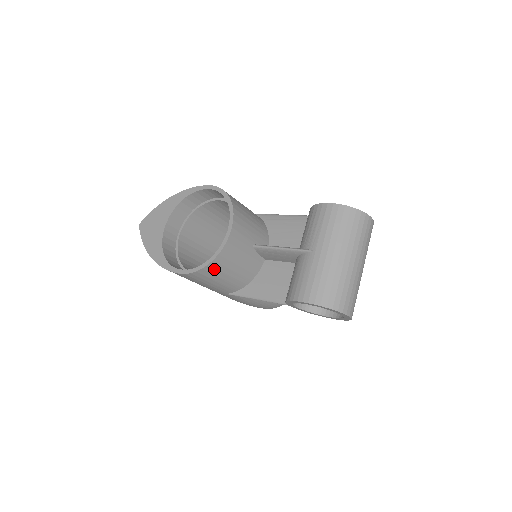
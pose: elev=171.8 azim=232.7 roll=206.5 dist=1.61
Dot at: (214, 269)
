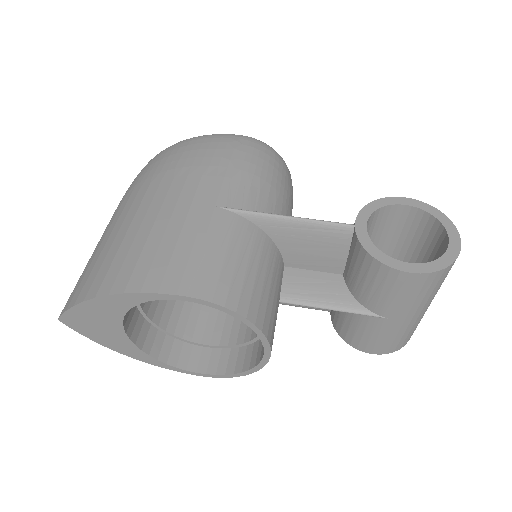
Dot at: occluded
